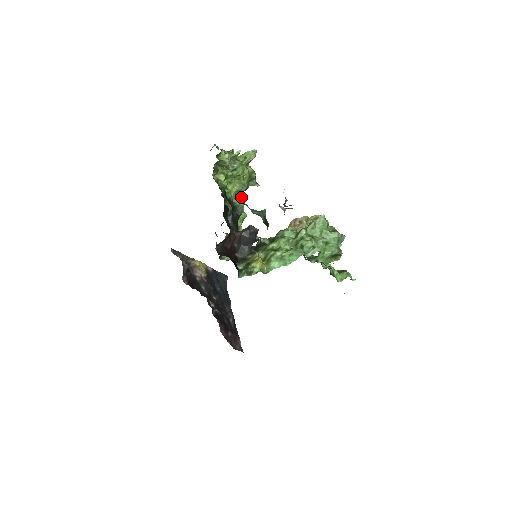
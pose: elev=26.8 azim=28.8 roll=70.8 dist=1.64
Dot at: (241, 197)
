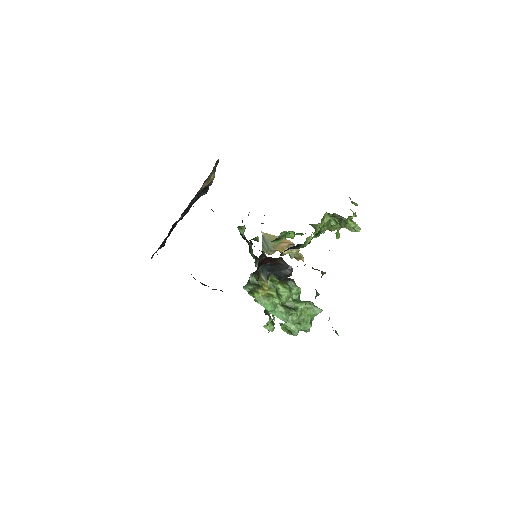
Dot at: occluded
